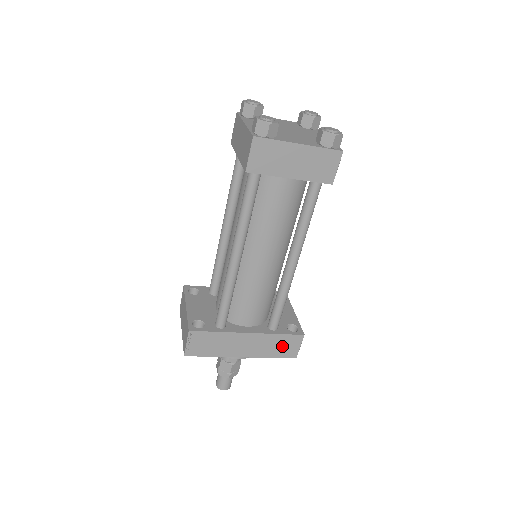
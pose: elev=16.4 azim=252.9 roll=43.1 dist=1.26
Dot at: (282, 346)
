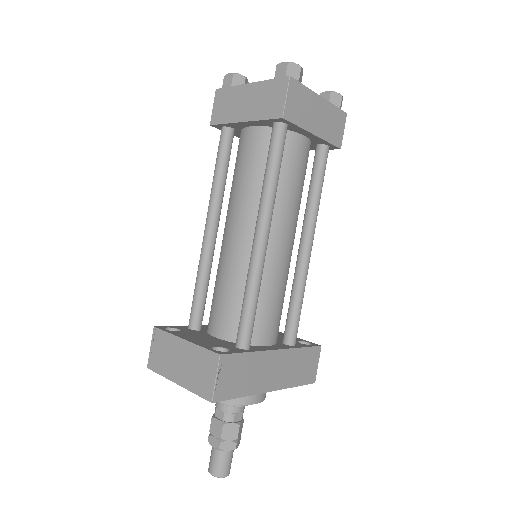
Dot at: (304, 366)
